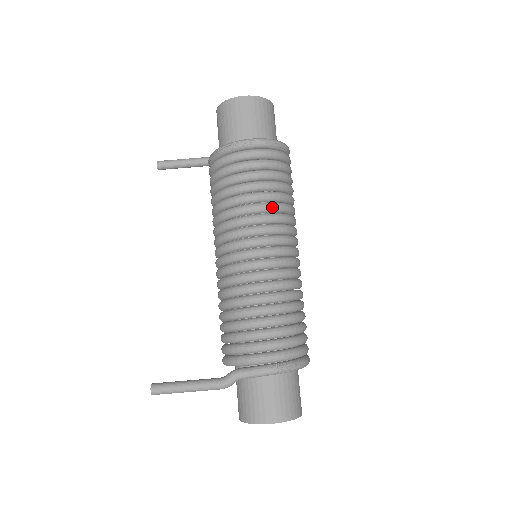
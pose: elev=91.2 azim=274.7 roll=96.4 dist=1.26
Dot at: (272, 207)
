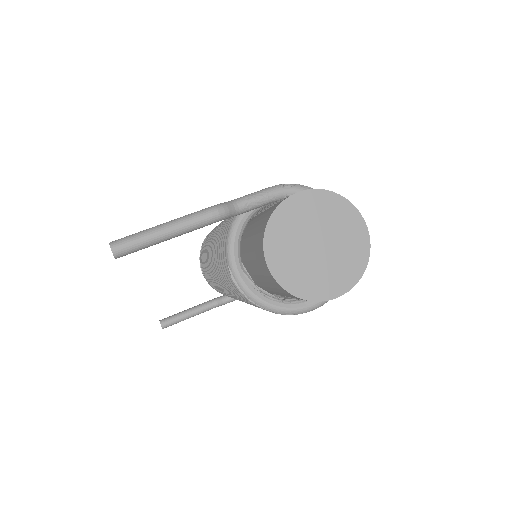
Dot at: occluded
